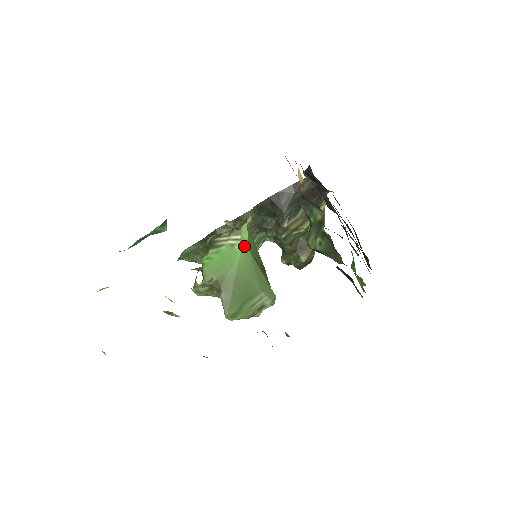
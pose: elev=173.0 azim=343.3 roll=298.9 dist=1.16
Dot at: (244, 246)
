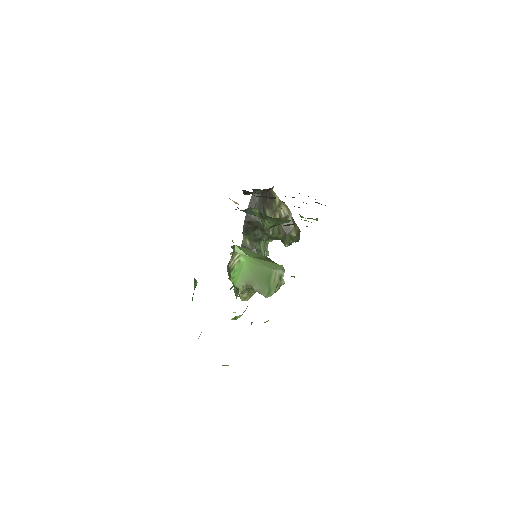
Dot at: (244, 257)
